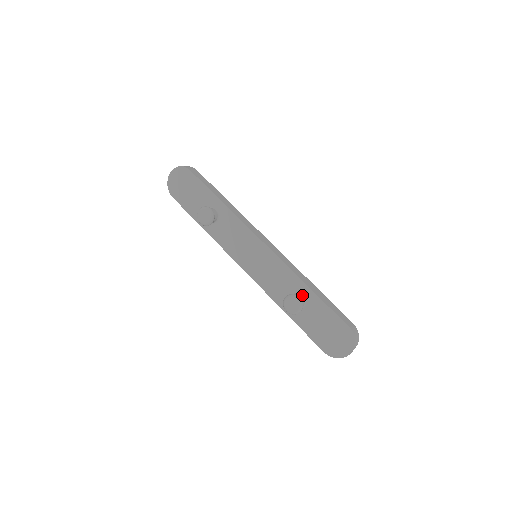
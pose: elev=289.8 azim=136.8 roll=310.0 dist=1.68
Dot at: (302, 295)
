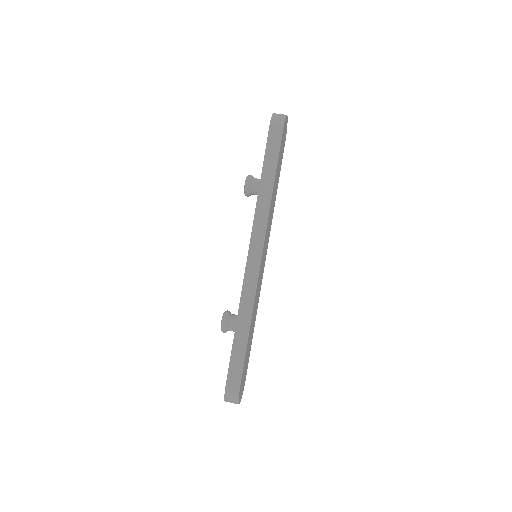
Dot at: occluded
